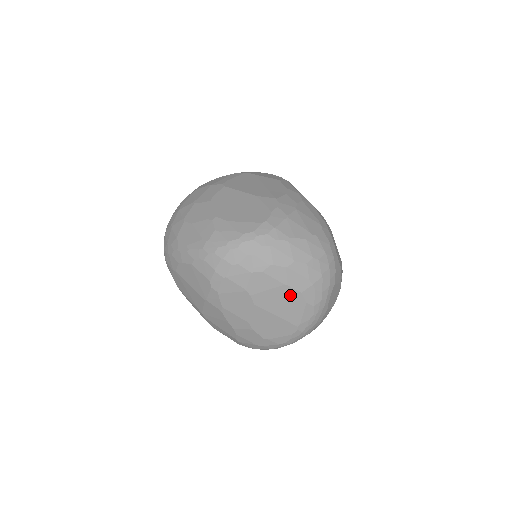
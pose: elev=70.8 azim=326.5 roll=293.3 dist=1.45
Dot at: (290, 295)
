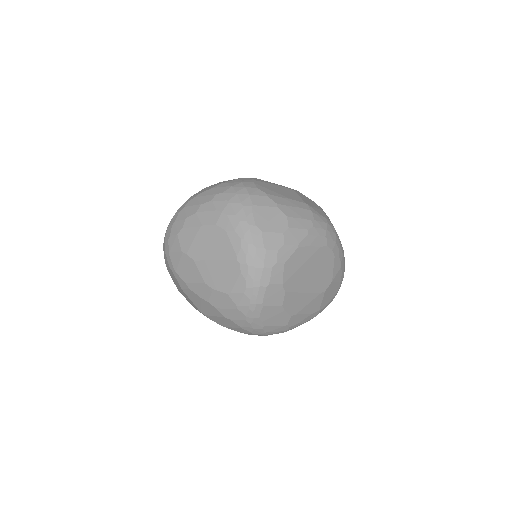
Dot at: (210, 233)
